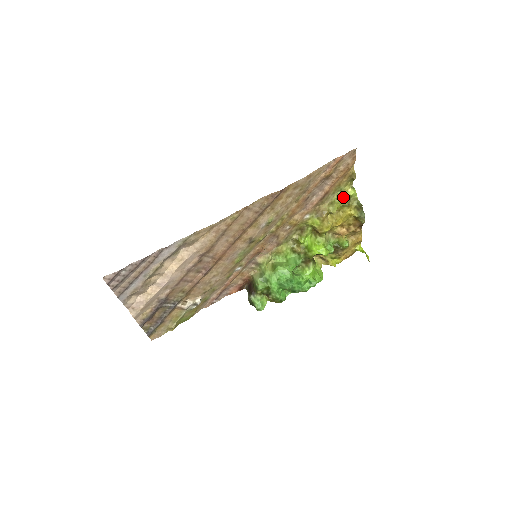
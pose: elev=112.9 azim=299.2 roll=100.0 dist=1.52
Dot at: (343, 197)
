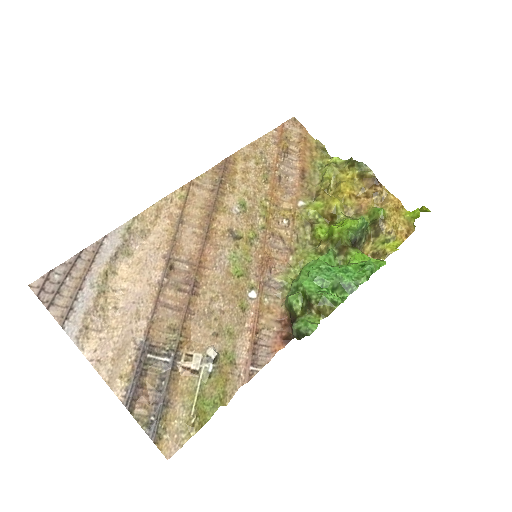
Dot at: (326, 166)
